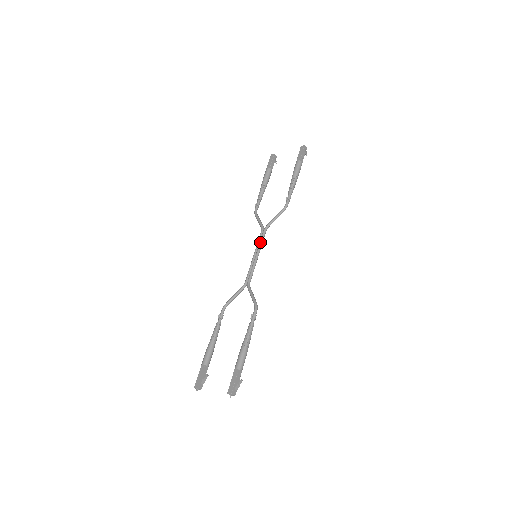
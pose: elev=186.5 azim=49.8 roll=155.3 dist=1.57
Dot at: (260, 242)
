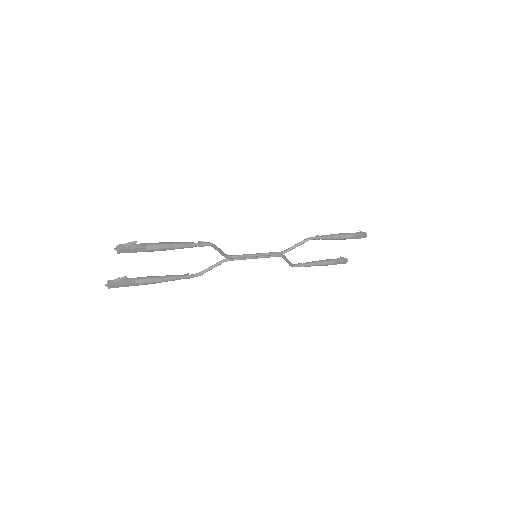
Dot at: occluded
